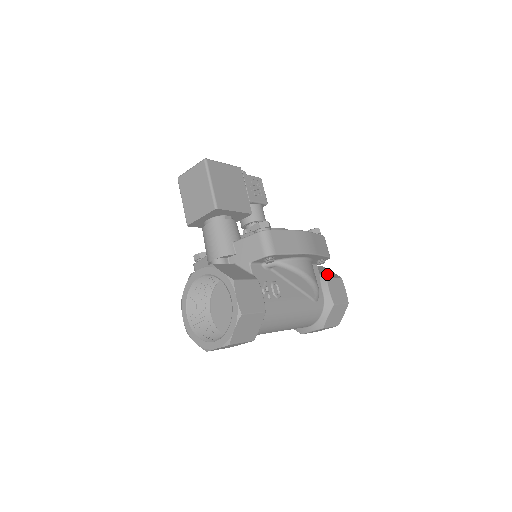
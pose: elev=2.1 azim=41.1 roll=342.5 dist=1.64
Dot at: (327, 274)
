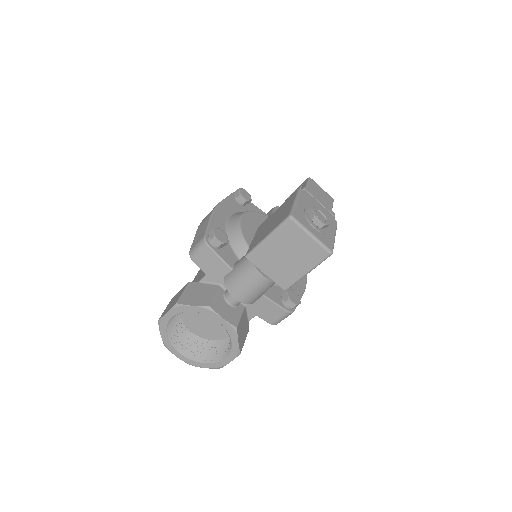
Dot at: occluded
